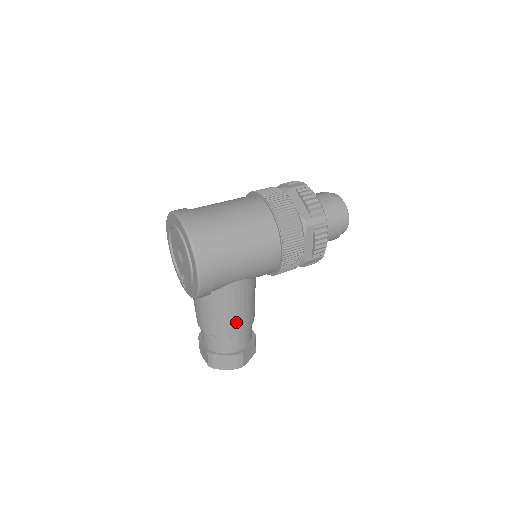
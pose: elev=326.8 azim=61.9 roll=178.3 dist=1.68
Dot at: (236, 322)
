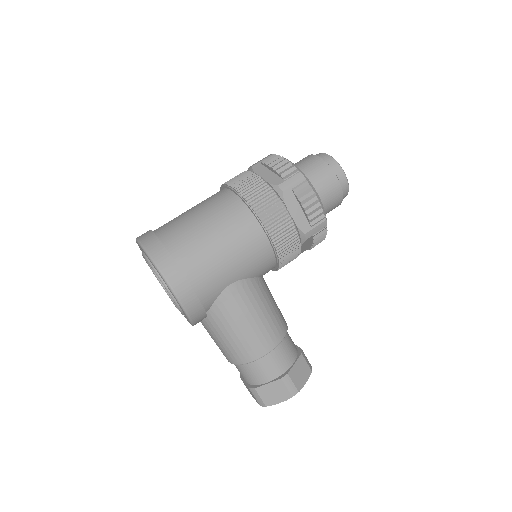
Dot at: (258, 337)
